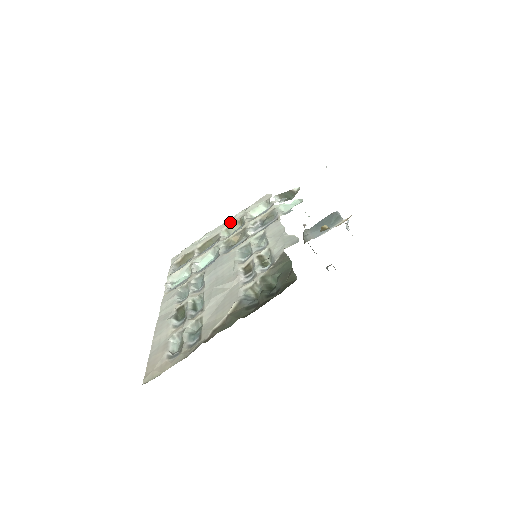
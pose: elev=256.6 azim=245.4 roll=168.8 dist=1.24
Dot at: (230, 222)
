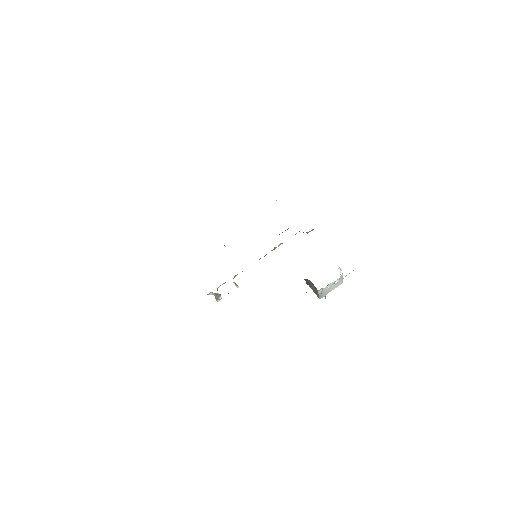
Dot at: occluded
